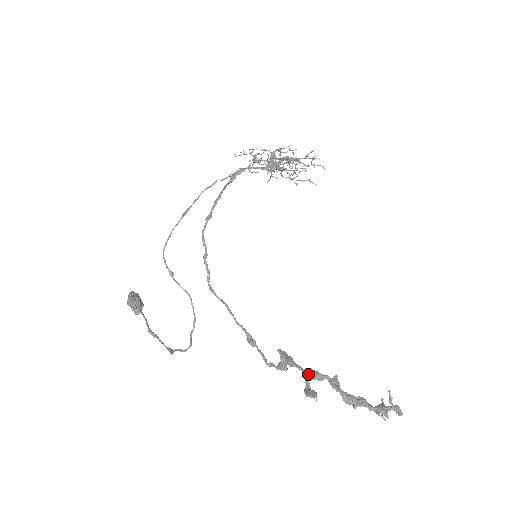
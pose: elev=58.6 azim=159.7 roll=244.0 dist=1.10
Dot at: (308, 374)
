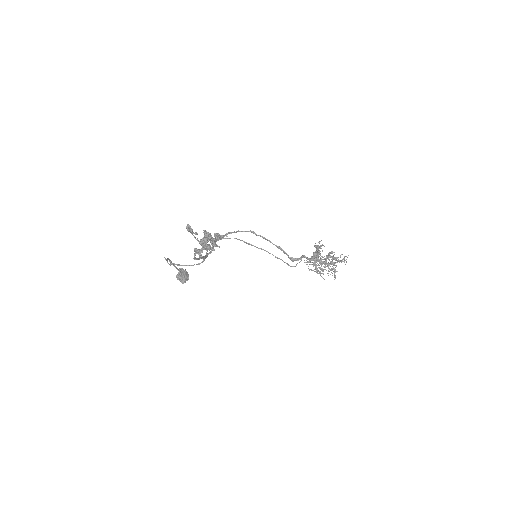
Dot at: occluded
